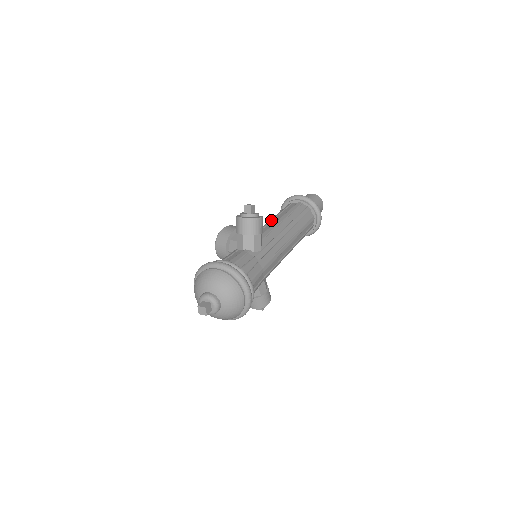
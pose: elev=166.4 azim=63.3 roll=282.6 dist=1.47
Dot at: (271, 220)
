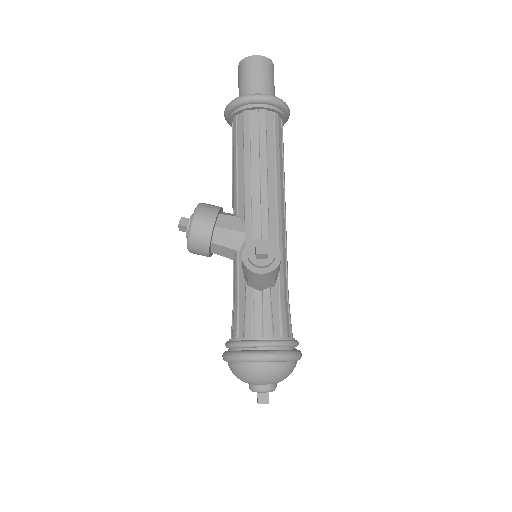
Dot at: (250, 185)
